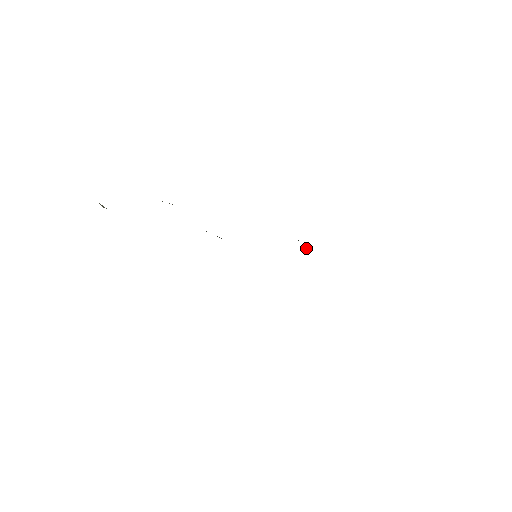
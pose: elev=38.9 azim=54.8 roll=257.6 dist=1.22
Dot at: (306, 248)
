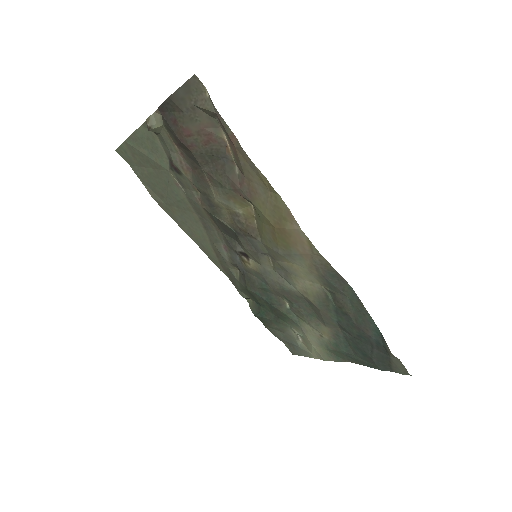
Dot at: (267, 318)
